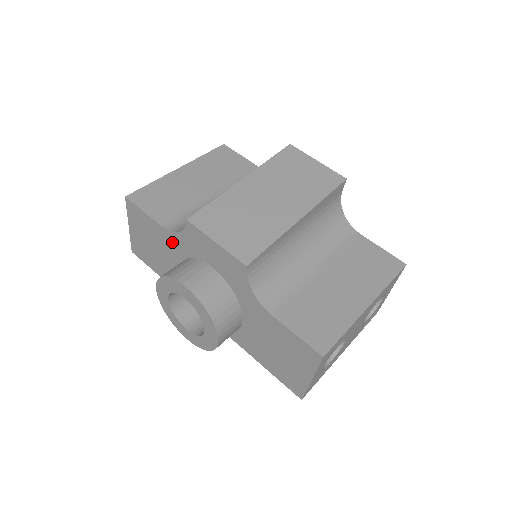
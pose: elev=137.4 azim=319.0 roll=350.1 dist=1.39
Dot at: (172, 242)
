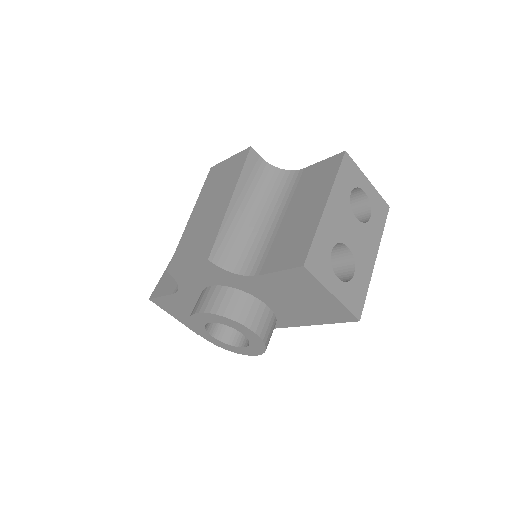
Dot at: (187, 298)
